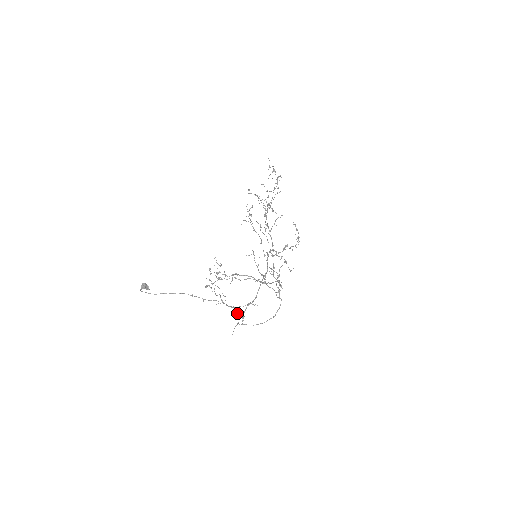
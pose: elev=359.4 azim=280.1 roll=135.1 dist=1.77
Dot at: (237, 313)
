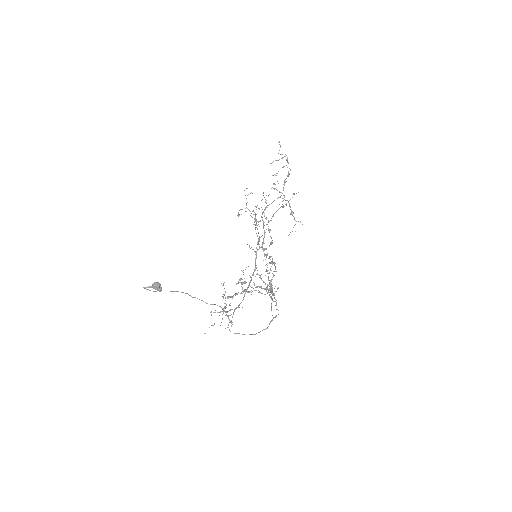
Dot at: (217, 312)
